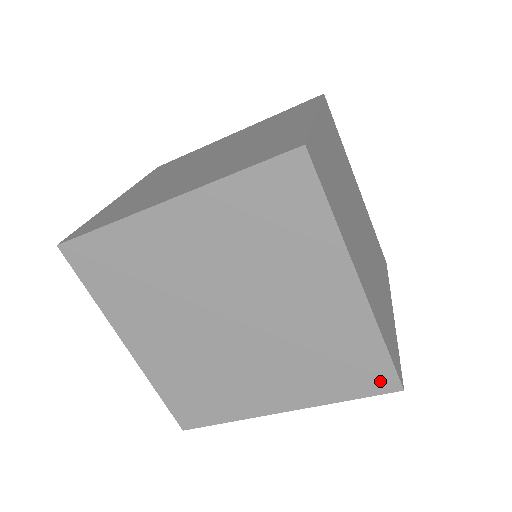
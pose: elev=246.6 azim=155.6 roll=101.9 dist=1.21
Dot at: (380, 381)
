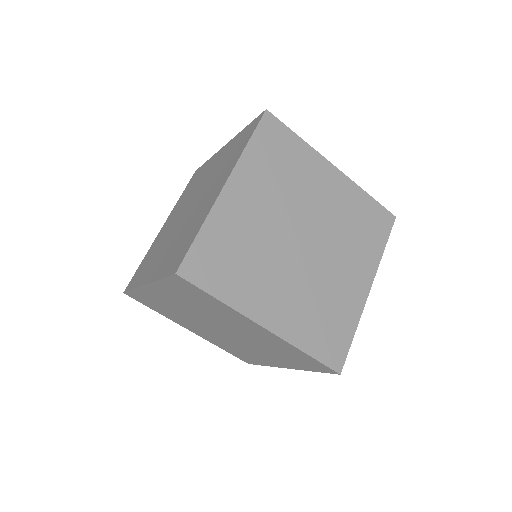
Dot at: (245, 360)
